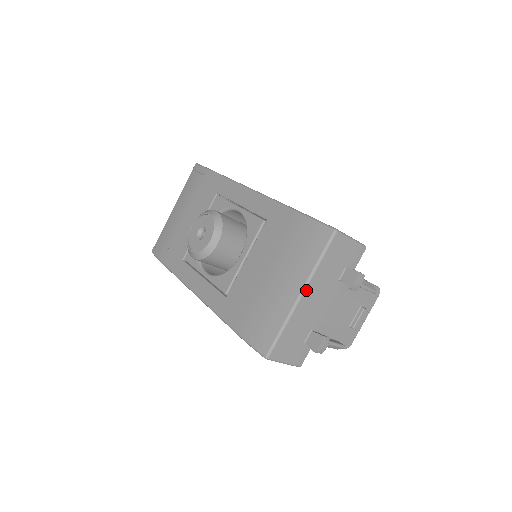
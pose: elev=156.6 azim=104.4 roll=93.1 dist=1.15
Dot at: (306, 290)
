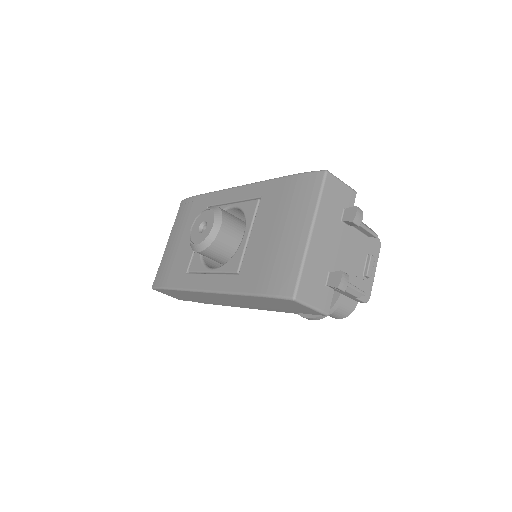
Dot at: (314, 227)
